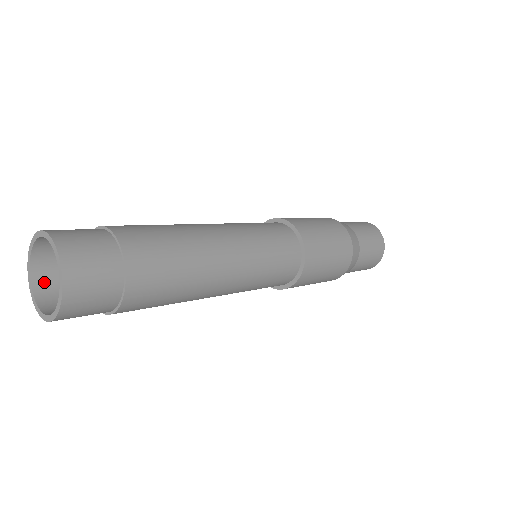
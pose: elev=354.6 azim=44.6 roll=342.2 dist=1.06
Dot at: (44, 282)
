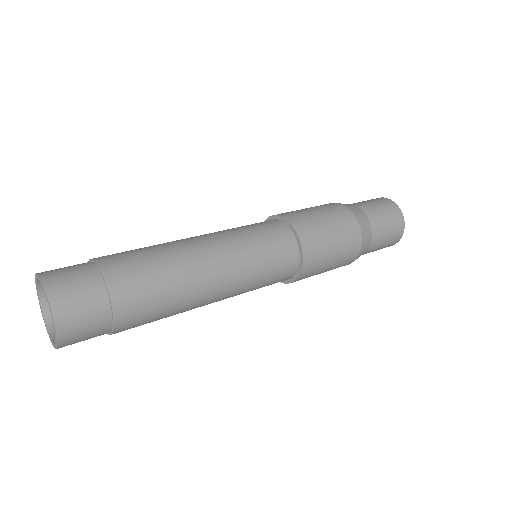
Dot at: occluded
